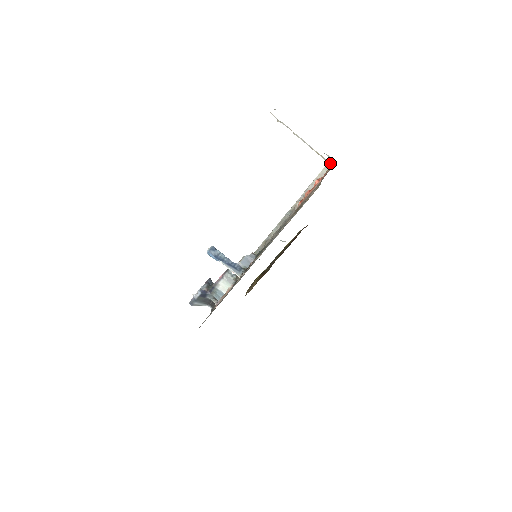
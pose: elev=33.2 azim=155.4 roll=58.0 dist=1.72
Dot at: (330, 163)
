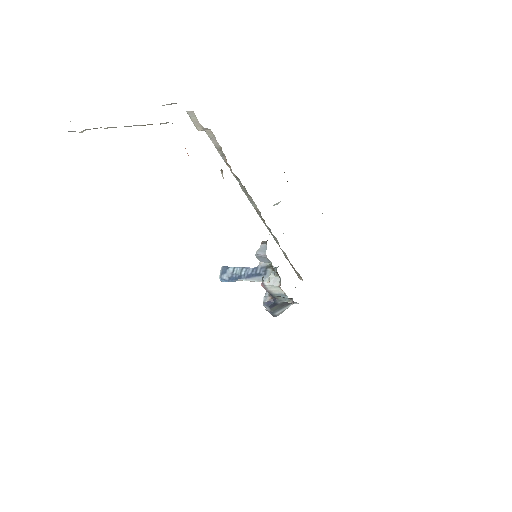
Dot at: (166, 123)
